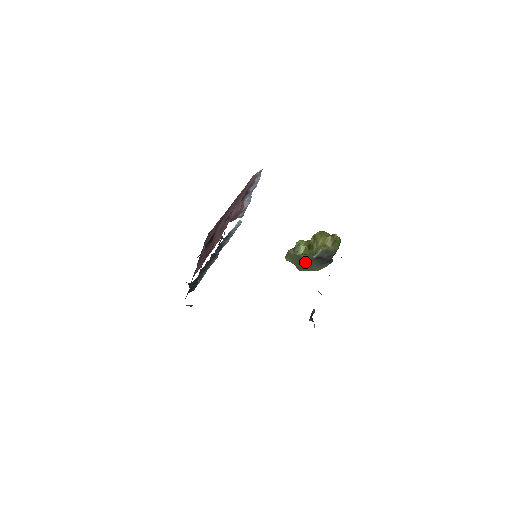
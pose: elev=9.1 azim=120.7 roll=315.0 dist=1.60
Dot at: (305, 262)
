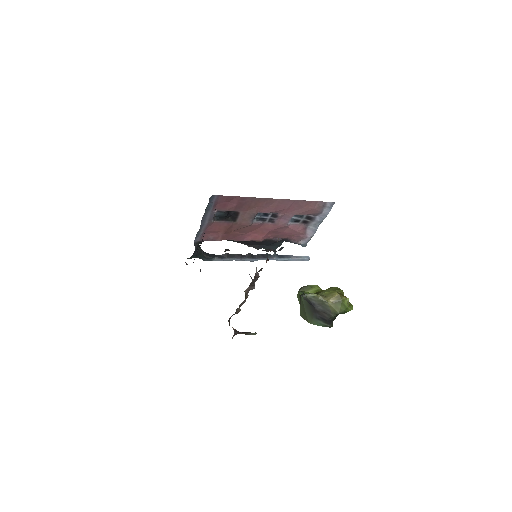
Dot at: (302, 303)
